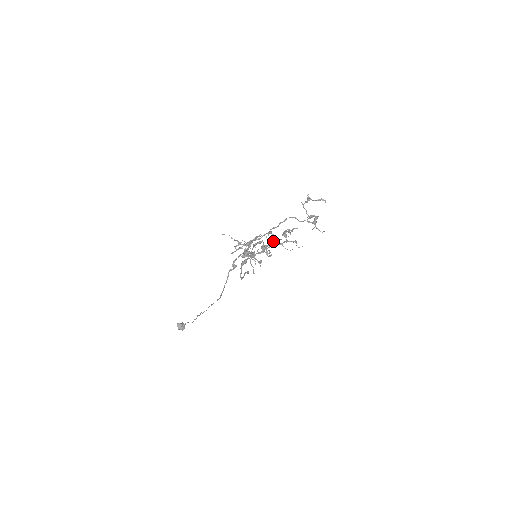
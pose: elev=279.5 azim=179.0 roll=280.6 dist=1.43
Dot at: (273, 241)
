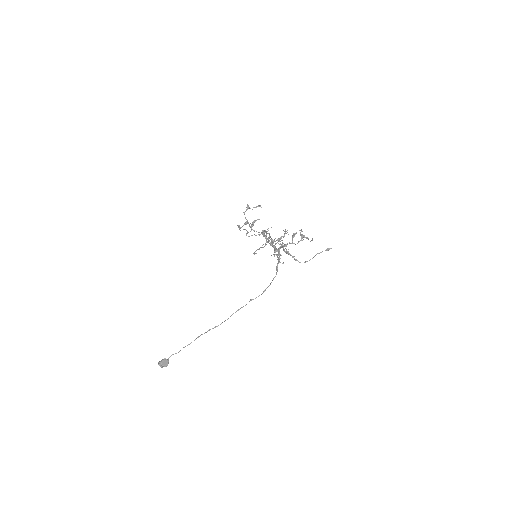
Dot at: (302, 231)
